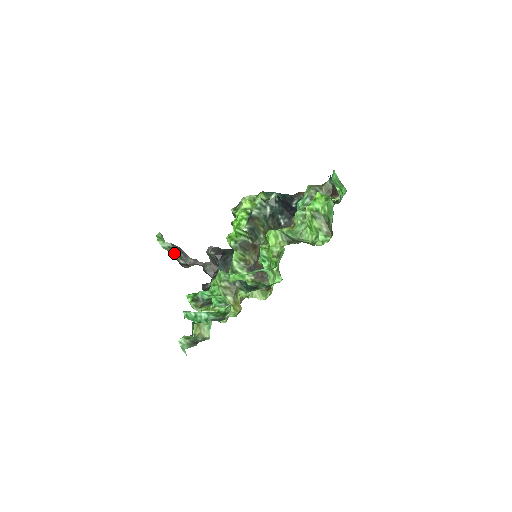
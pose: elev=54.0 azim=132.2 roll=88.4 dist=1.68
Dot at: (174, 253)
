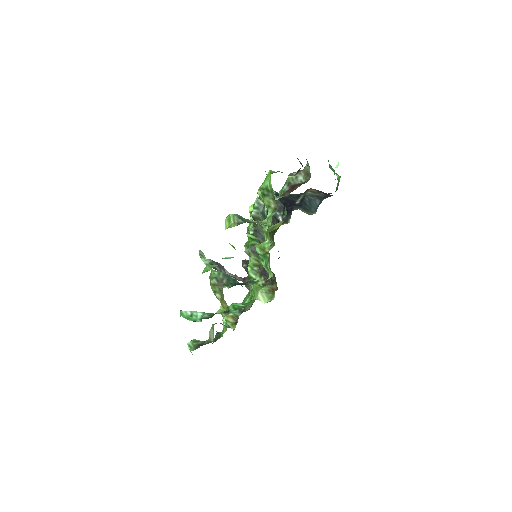
Dot at: occluded
